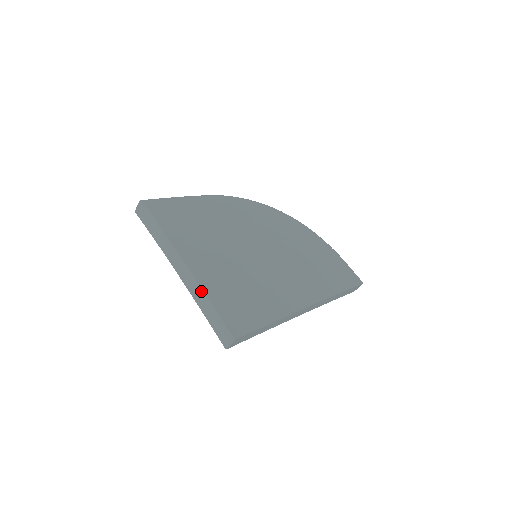
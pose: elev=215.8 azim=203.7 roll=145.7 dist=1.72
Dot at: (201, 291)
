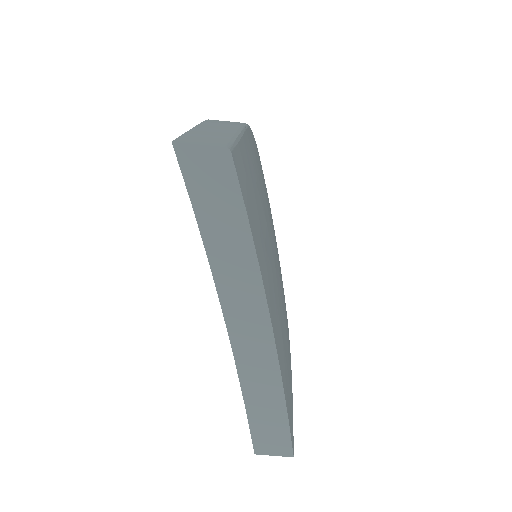
Dot at: (276, 382)
